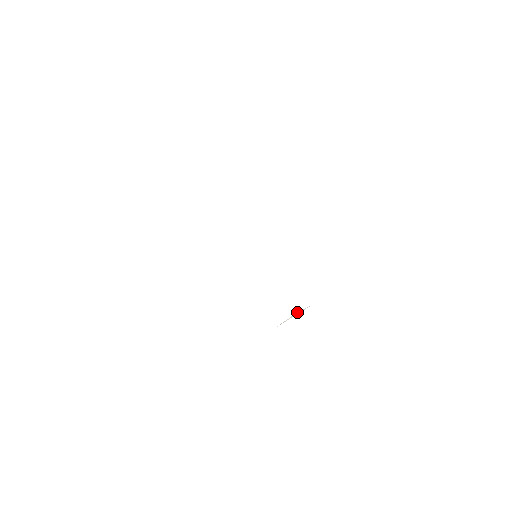
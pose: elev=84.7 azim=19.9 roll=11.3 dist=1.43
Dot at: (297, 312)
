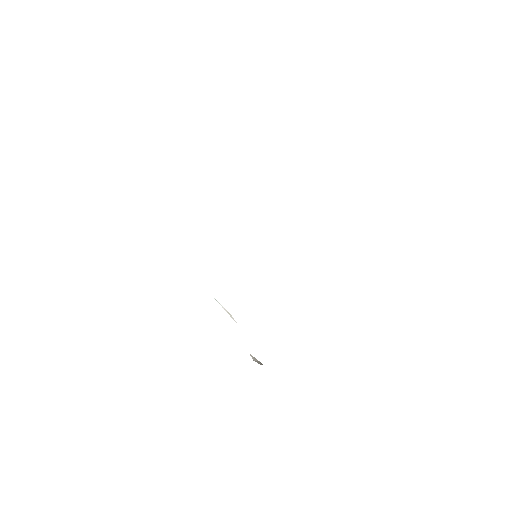
Dot at: occluded
